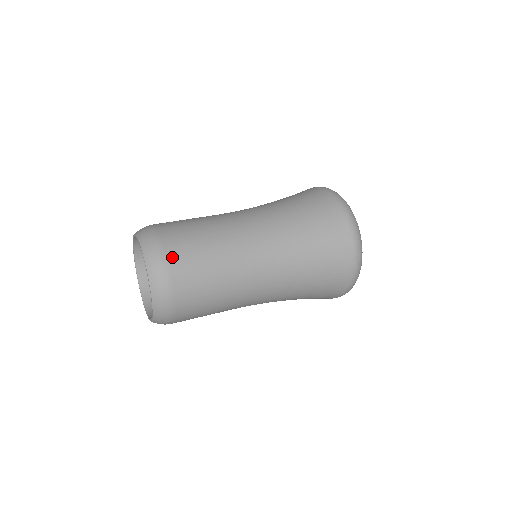
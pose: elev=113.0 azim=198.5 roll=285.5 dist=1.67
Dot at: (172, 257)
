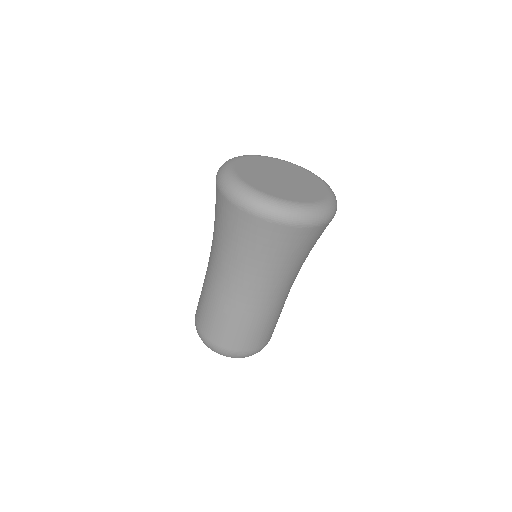
Dot at: (239, 349)
